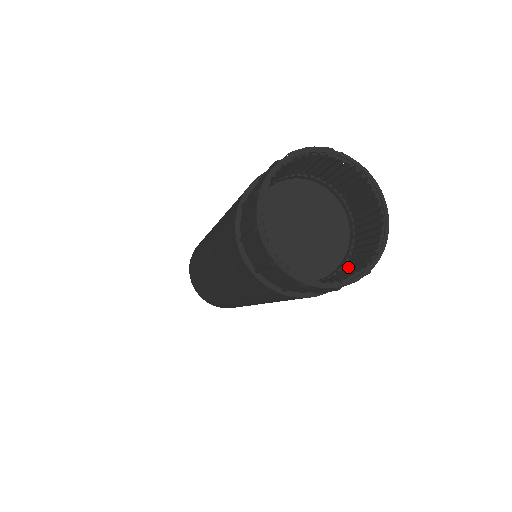
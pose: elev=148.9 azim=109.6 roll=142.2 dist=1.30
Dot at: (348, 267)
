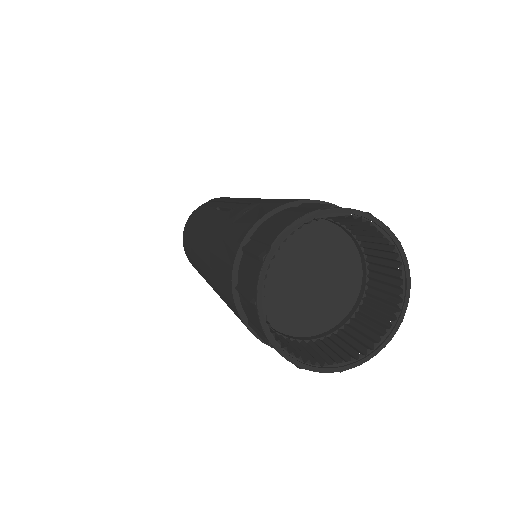
Dot at: (372, 305)
